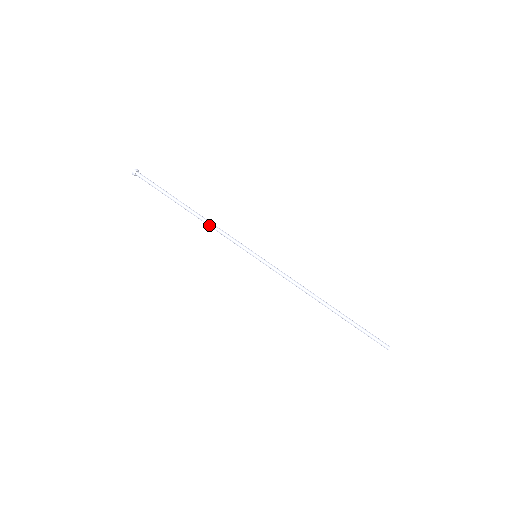
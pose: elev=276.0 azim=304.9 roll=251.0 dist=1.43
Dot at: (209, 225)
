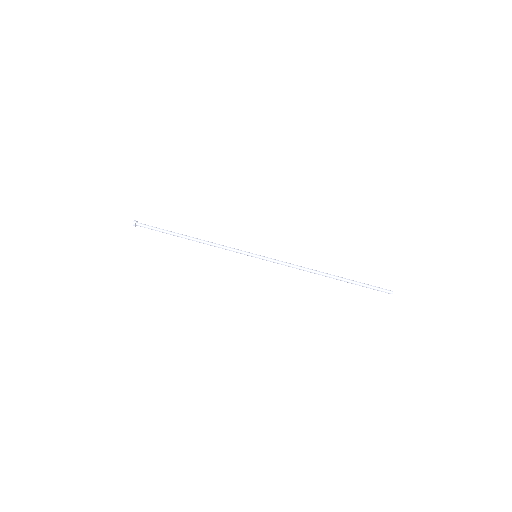
Dot at: occluded
